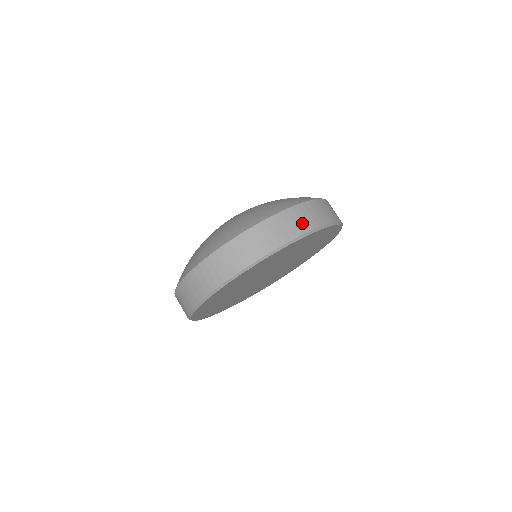
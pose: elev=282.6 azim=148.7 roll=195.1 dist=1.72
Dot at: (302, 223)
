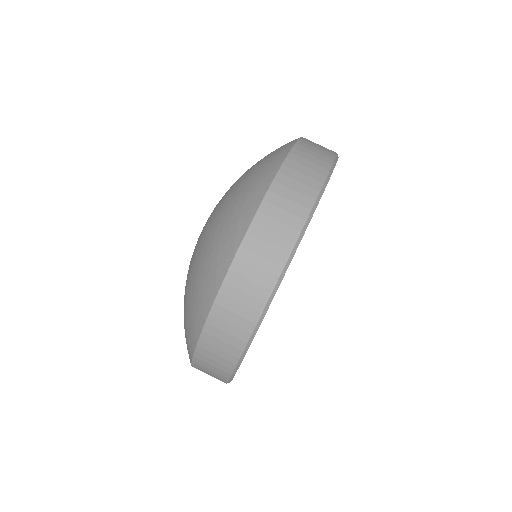
Dot at: (315, 164)
